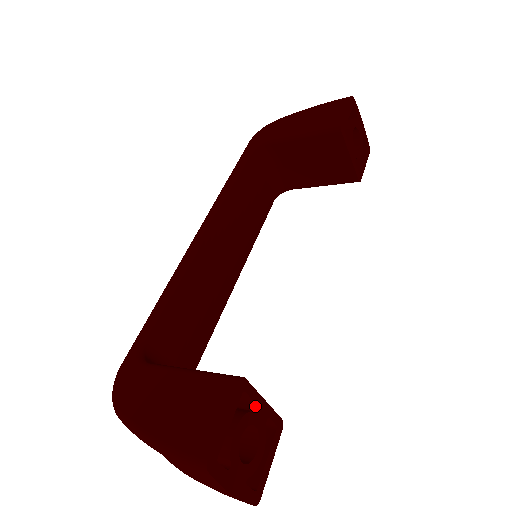
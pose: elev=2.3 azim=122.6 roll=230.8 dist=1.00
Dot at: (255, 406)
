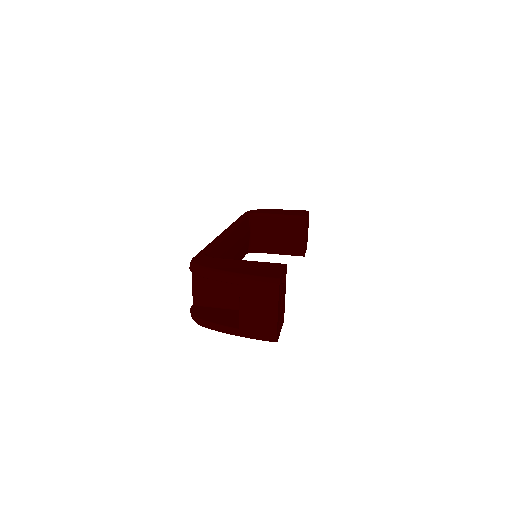
Dot at: (285, 288)
